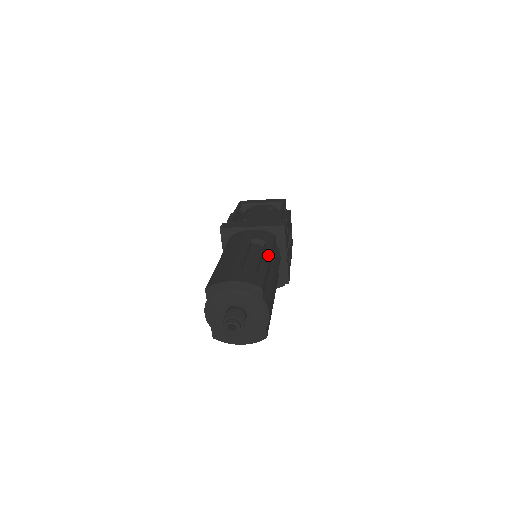
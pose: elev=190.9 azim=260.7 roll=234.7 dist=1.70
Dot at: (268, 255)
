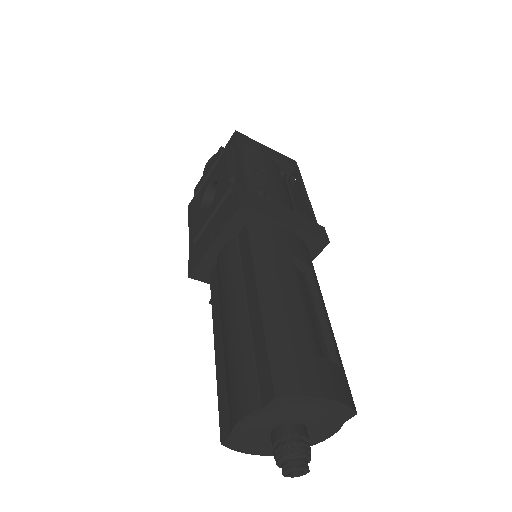
Dot at: occluded
